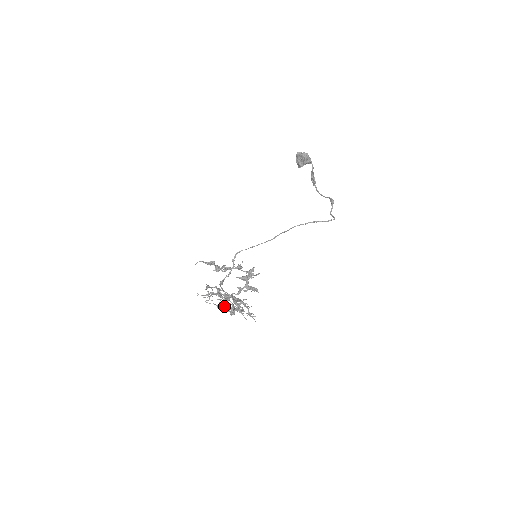
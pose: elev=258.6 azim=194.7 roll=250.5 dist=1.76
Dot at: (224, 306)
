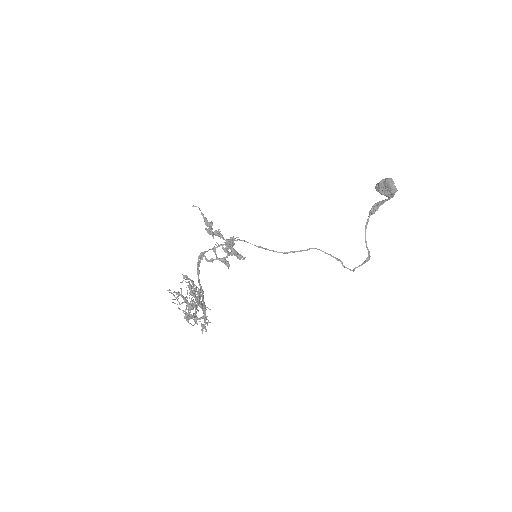
Dot at: (186, 317)
